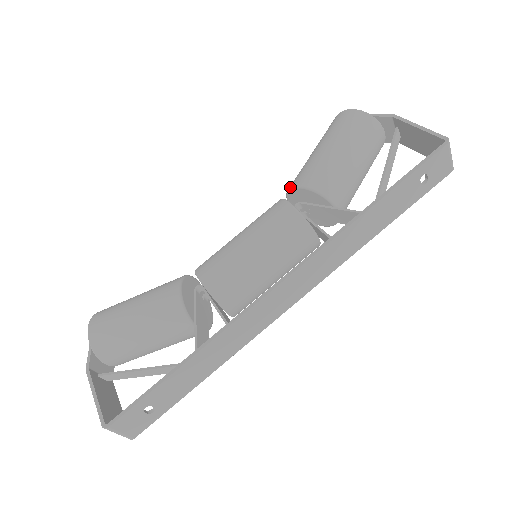
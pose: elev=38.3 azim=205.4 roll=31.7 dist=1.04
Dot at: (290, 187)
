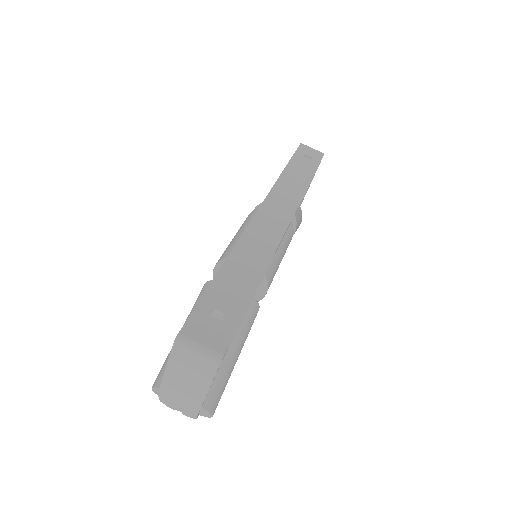
Dot at: occluded
